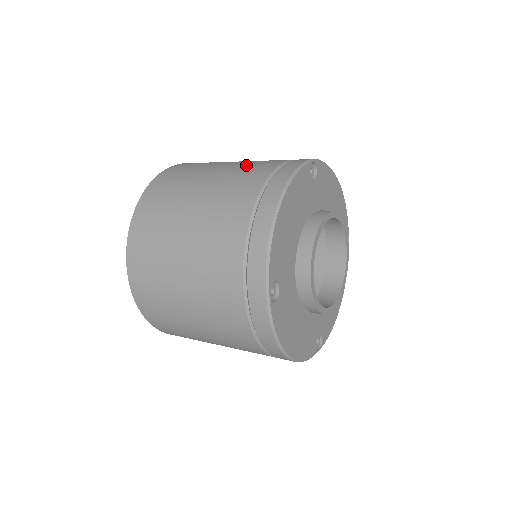
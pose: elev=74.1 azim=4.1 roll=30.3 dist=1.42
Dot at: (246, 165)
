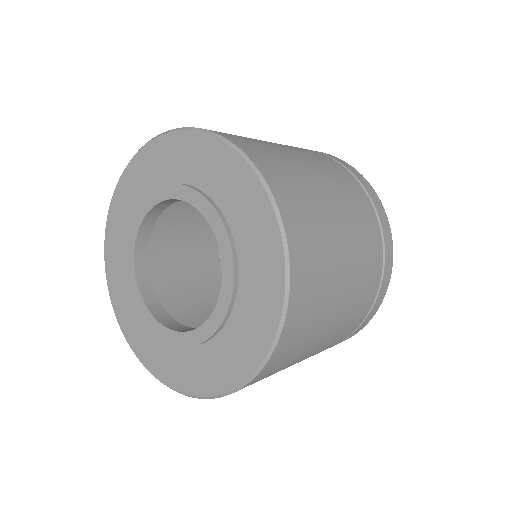
Dot at: (364, 251)
